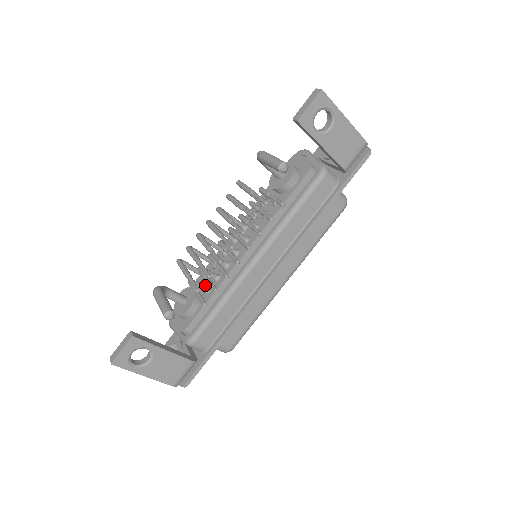
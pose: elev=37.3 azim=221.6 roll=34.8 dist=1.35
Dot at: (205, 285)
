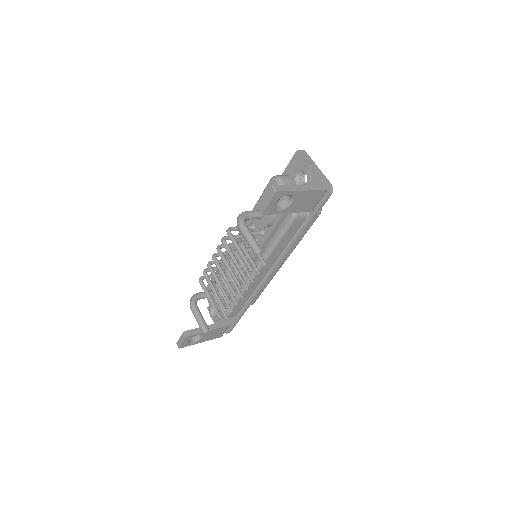
Dot at: occluded
